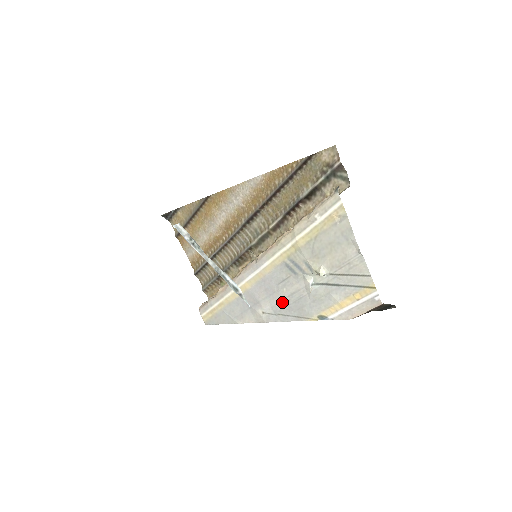
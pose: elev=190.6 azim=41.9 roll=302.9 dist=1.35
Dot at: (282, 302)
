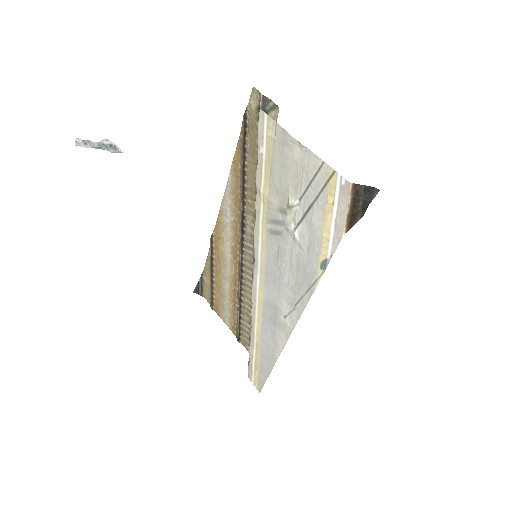
Dot at: (290, 284)
